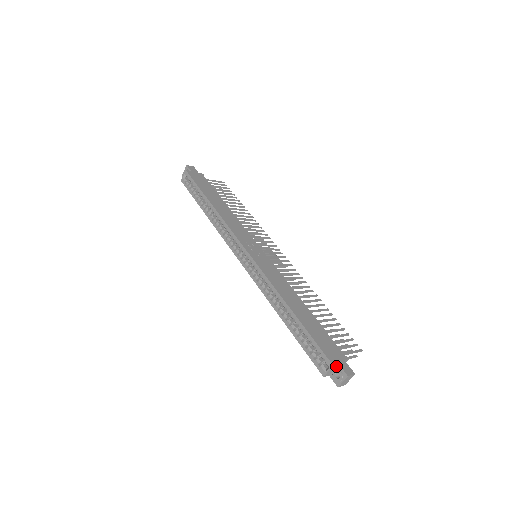
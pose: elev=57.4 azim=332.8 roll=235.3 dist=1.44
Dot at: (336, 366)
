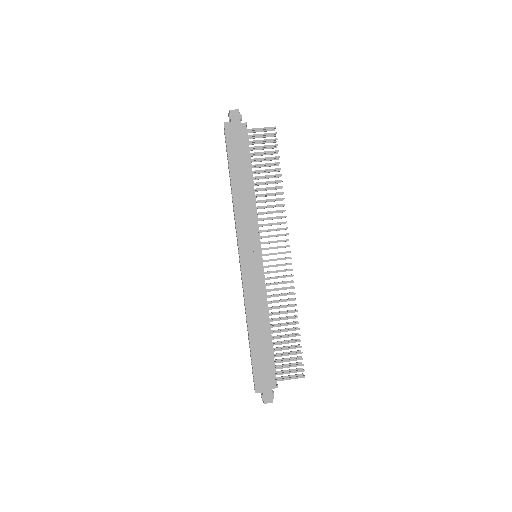
Dot at: (261, 391)
